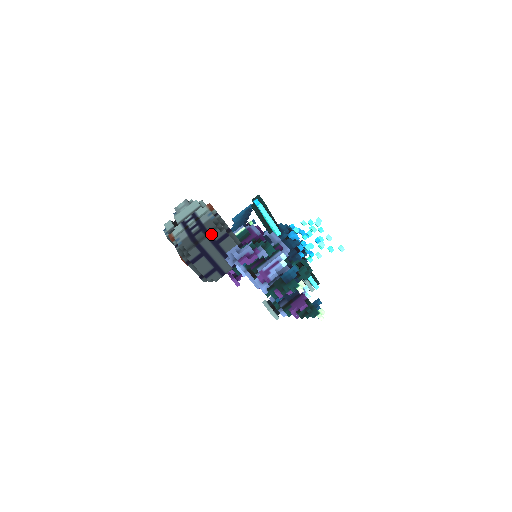
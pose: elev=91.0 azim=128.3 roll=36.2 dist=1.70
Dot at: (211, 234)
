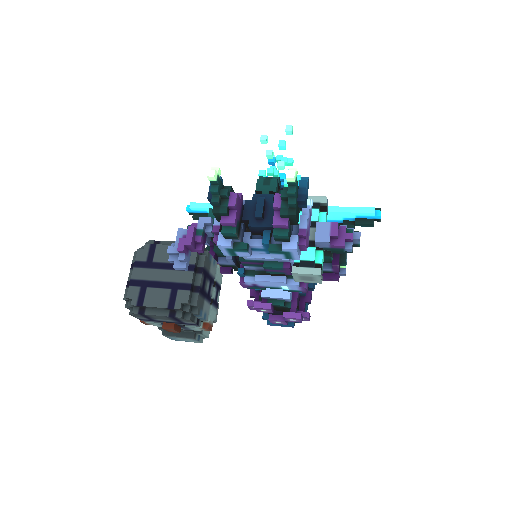
Dot at: (135, 260)
